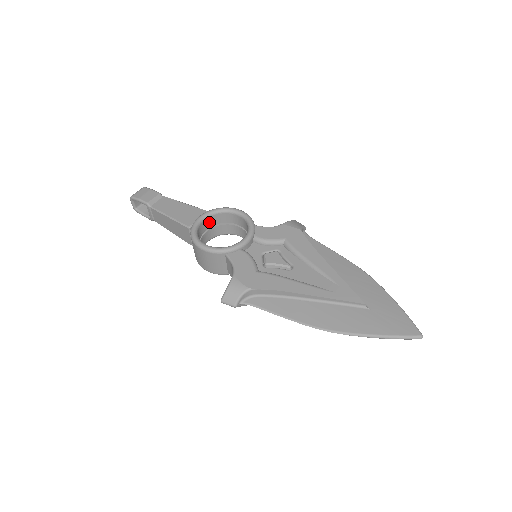
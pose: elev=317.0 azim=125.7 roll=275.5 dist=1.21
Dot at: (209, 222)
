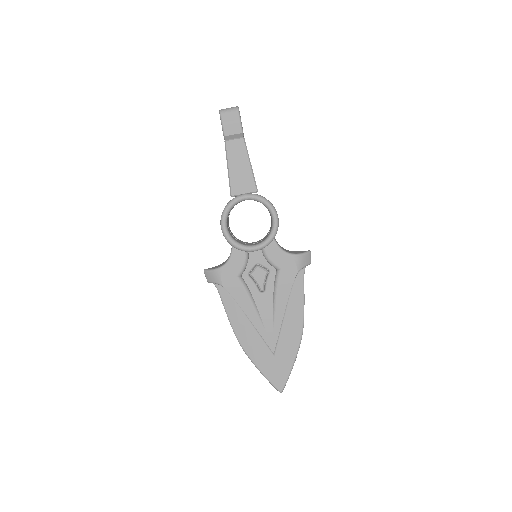
Dot at: occluded
